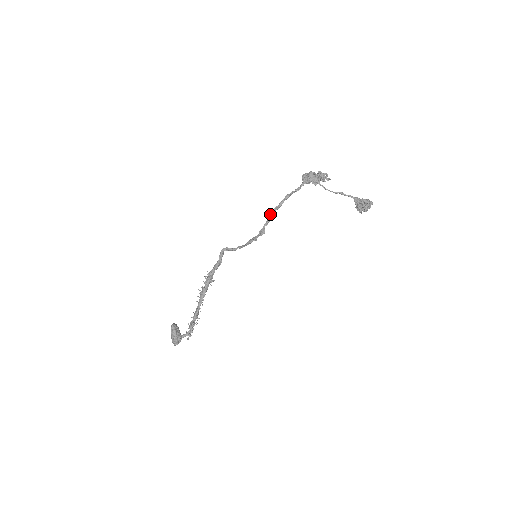
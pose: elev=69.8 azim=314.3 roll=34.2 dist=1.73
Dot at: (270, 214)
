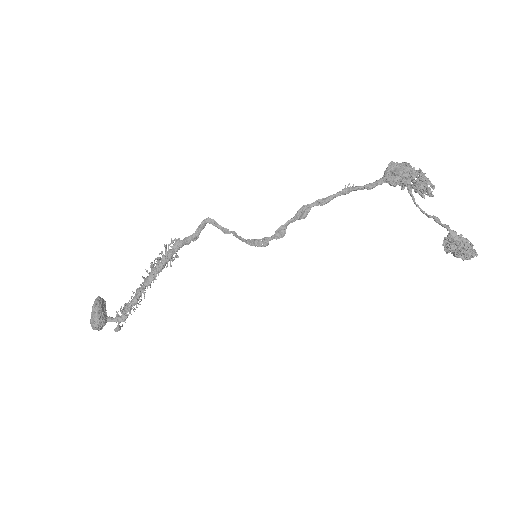
Dot at: (305, 207)
